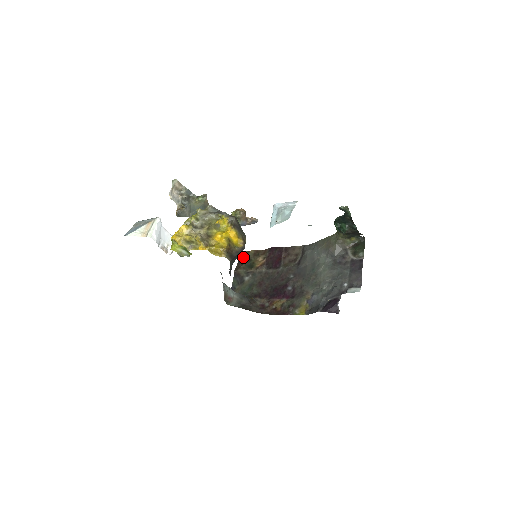
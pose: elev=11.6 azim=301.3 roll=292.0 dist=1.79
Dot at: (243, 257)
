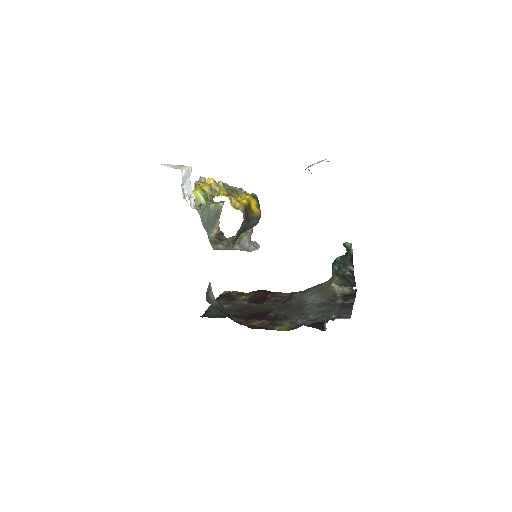
Dot at: (225, 294)
